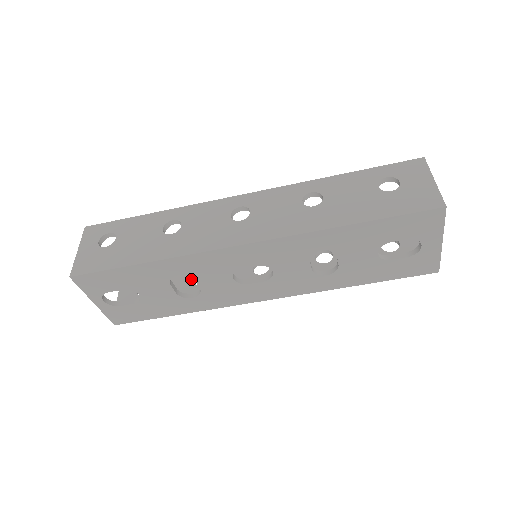
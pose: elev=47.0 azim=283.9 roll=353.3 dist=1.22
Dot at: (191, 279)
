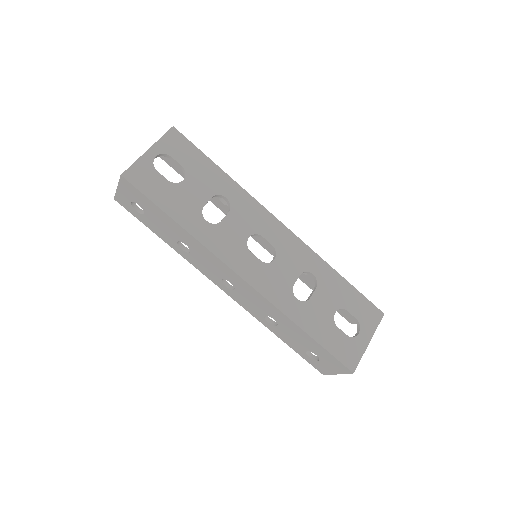
Dot at: occluded
